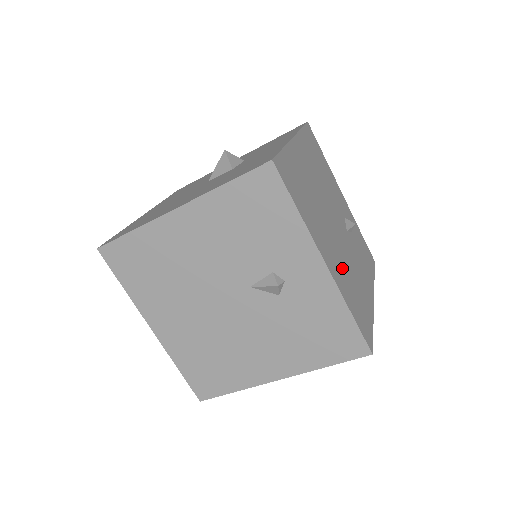
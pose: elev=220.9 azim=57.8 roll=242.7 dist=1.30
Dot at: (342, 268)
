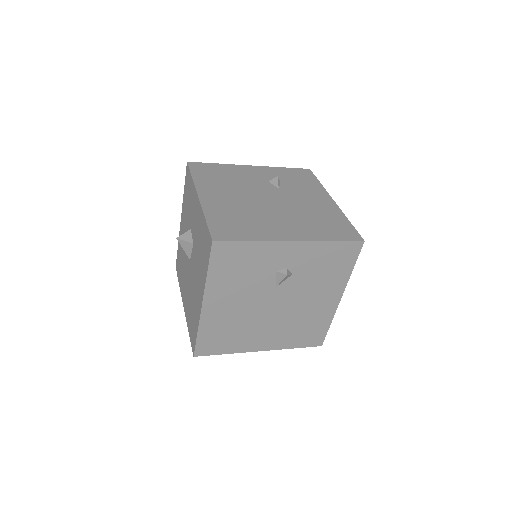
Dot at: (301, 223)
